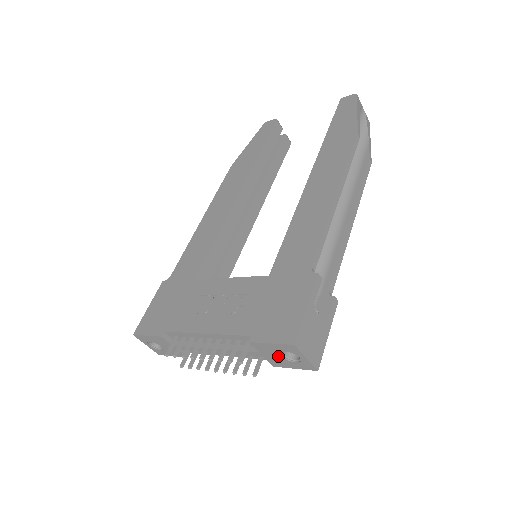
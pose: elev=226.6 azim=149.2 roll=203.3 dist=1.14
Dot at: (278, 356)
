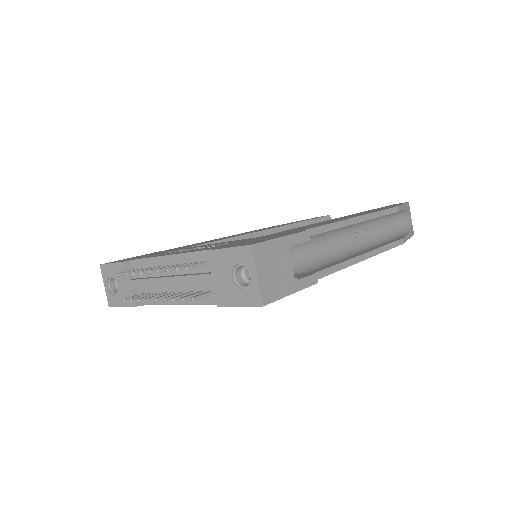
Dot at: (228, 278)
